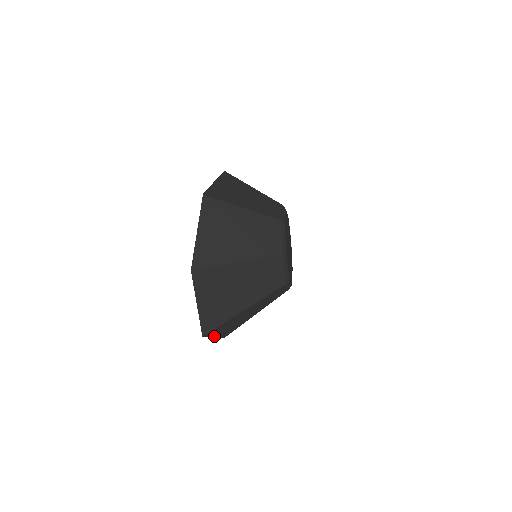
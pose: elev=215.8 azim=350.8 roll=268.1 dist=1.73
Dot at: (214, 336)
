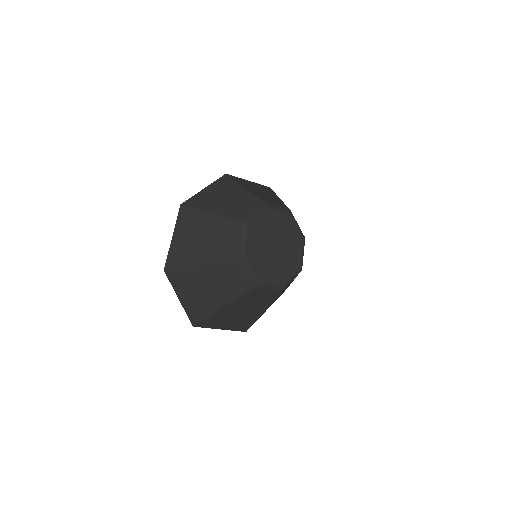
Dot at: occluded
